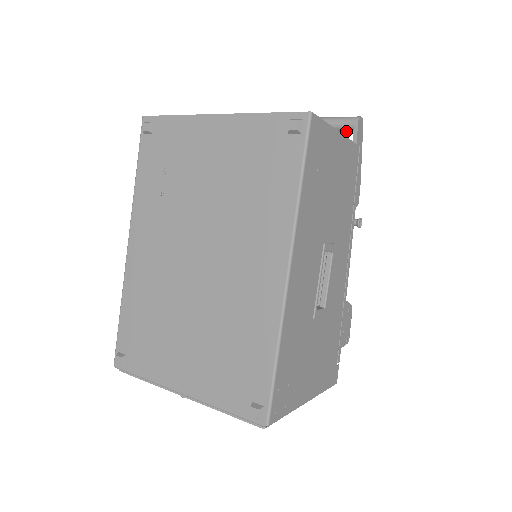
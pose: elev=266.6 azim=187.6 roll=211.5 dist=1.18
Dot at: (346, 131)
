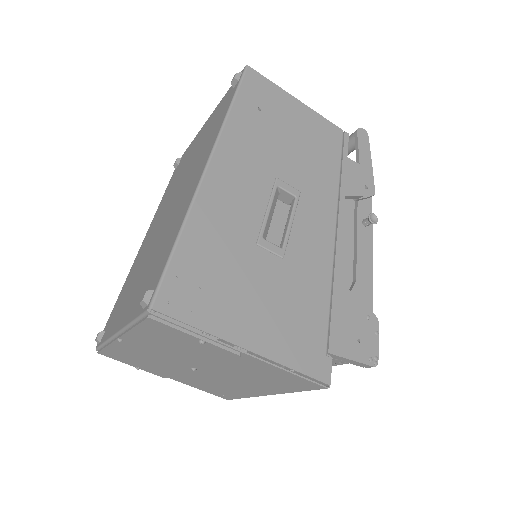
Dot at: (352, 145)
